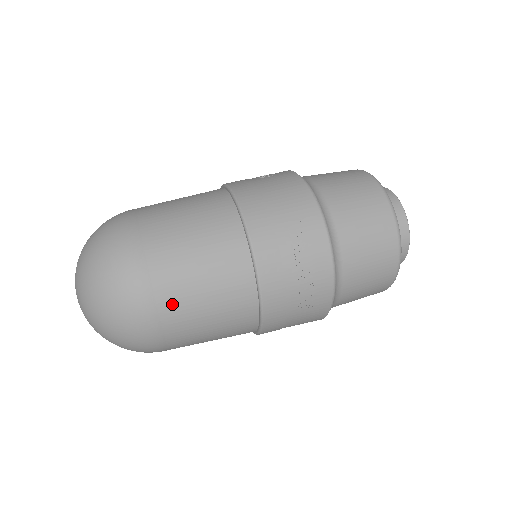
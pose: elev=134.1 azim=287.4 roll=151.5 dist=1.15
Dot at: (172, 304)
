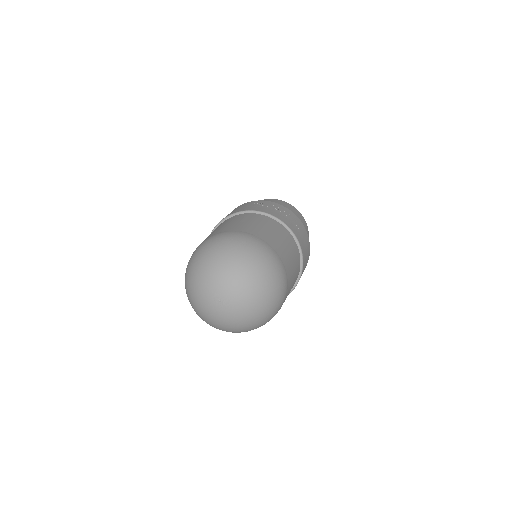
Dot at: (263, 236)
